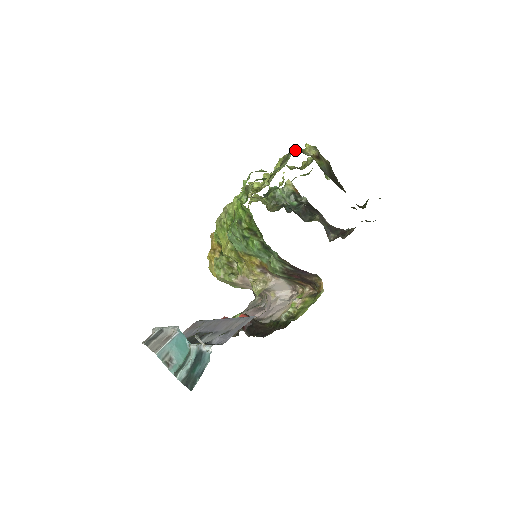
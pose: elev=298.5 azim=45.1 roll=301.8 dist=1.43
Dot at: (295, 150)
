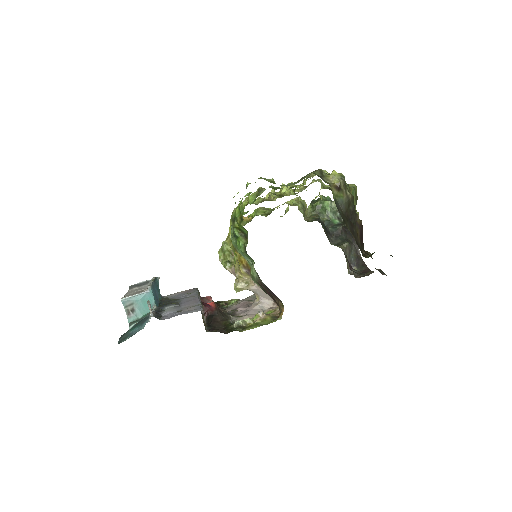
Dot at: (316, 172)
